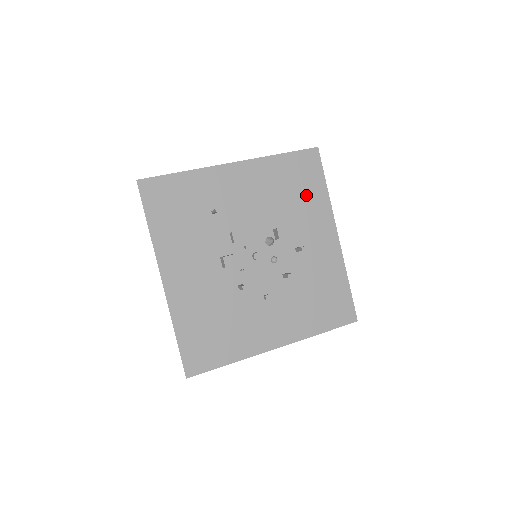
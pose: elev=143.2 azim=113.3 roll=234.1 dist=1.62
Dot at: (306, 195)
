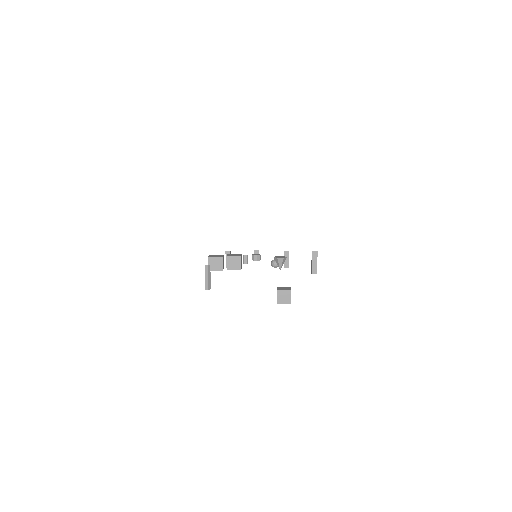
Dot at: occluded
